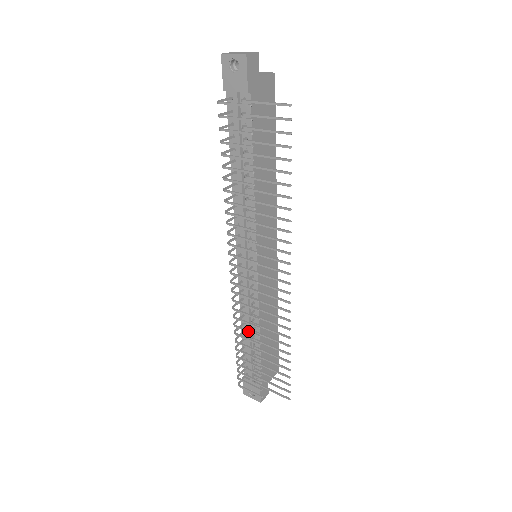
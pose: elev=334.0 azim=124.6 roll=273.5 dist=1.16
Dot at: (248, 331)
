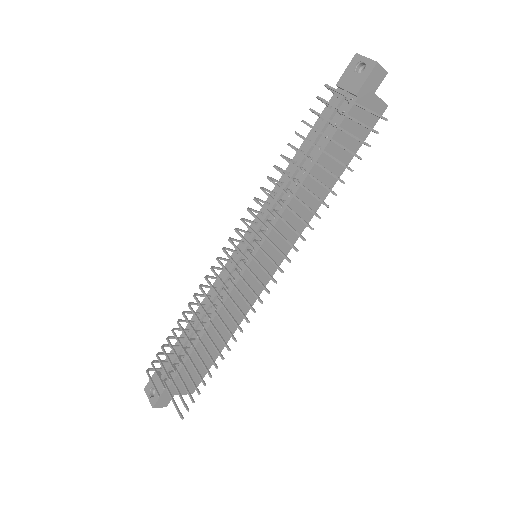
Dot at: (197, 316)
